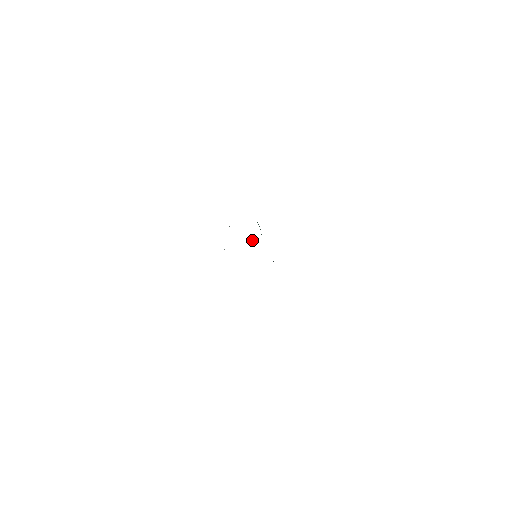
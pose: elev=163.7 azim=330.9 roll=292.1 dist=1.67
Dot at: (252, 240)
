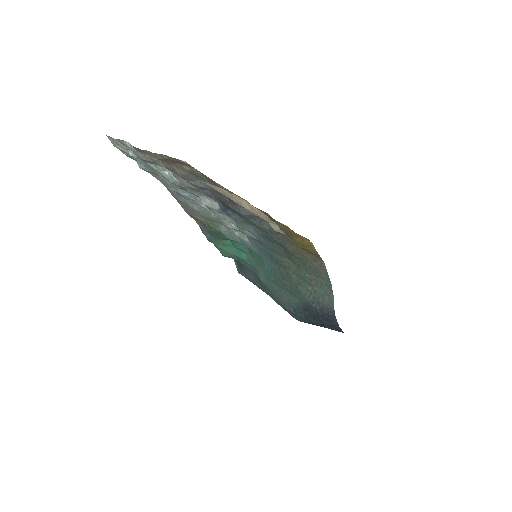
Dot at: (239, 235)
